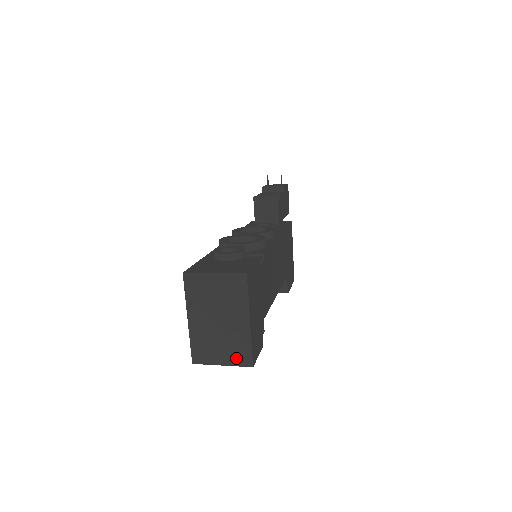
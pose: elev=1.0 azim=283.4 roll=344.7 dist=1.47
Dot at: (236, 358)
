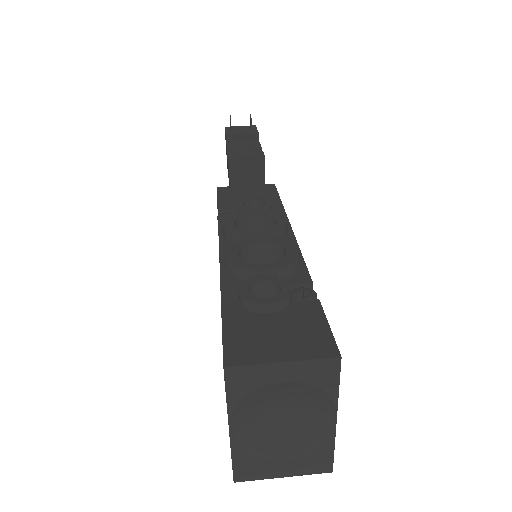
Dot at: (307, 466)
